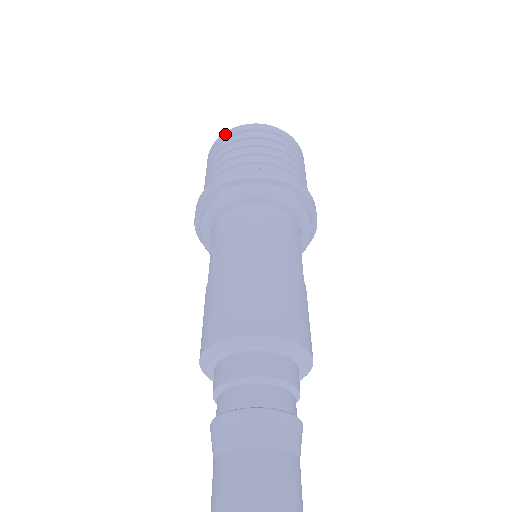
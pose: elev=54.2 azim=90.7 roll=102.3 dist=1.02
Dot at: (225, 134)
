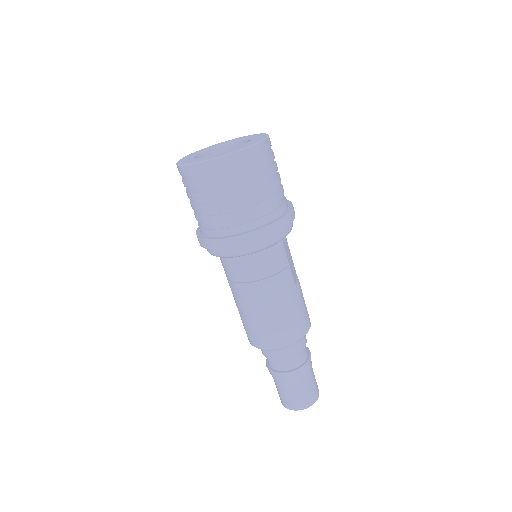
Dot at: (187, 169)
